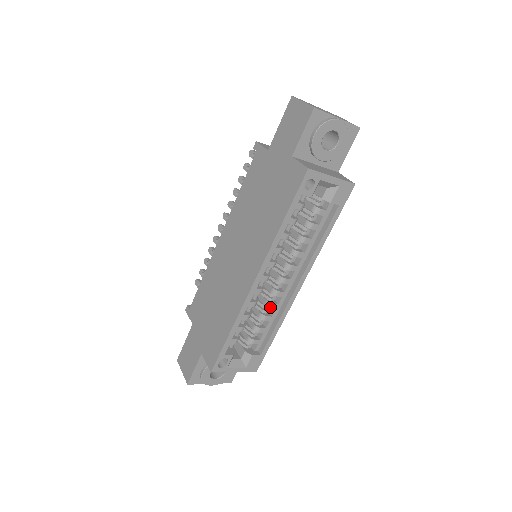
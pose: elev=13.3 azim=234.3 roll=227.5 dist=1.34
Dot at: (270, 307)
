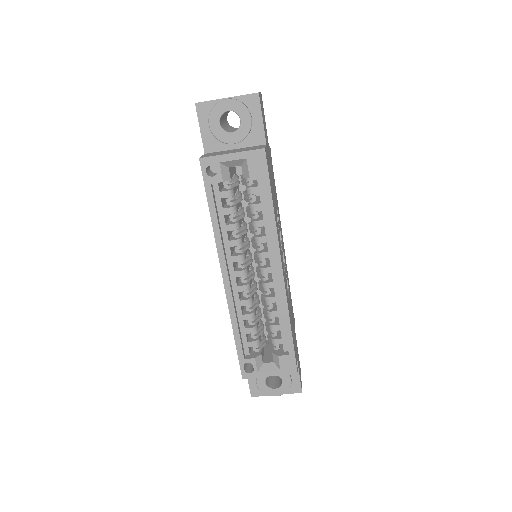
Dot at: (268, 301)
